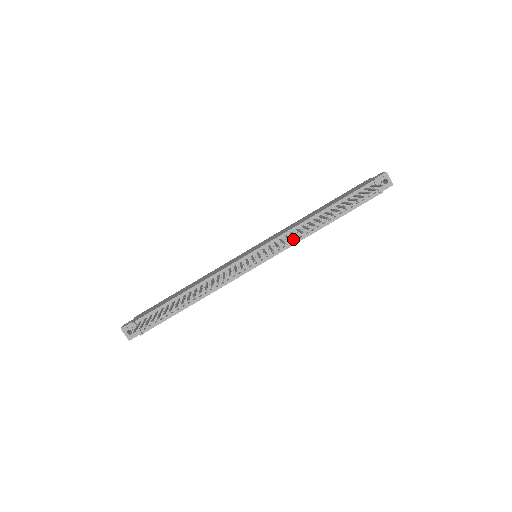
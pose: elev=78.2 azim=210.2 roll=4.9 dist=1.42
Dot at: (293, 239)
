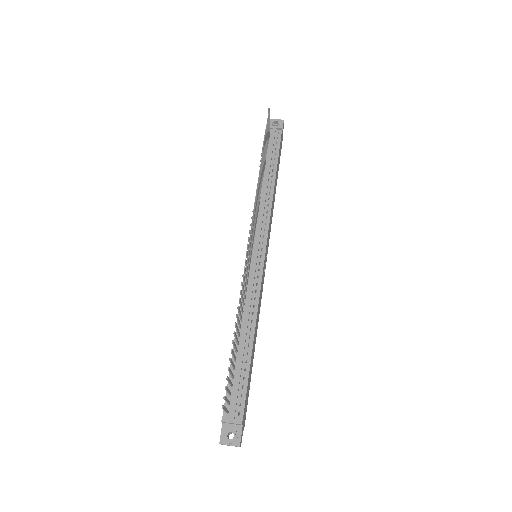
Dot at: (265, 213)
